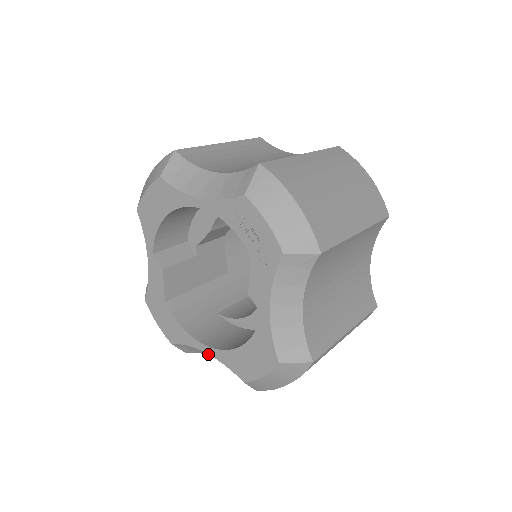
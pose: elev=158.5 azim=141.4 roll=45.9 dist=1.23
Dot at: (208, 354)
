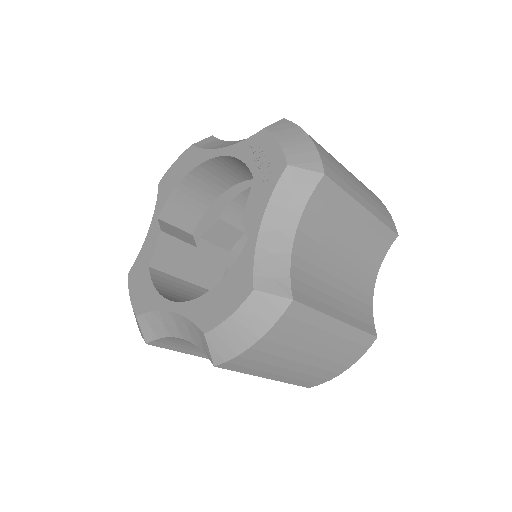
Dot at: (173, 321)
